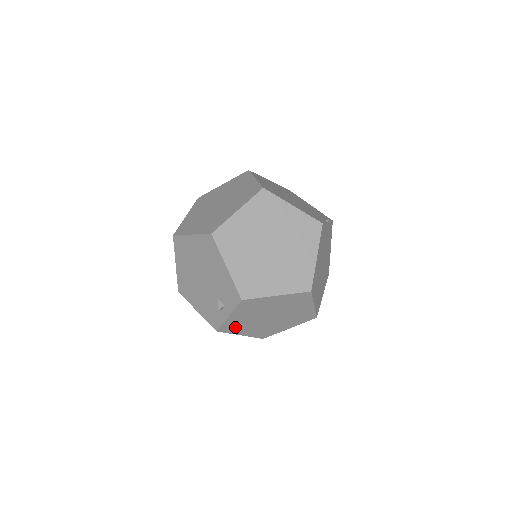
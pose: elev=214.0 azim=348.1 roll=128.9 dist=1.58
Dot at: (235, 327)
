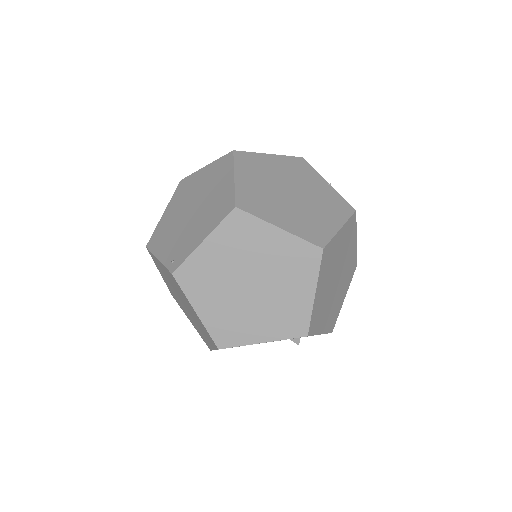
Dot at: occluded
